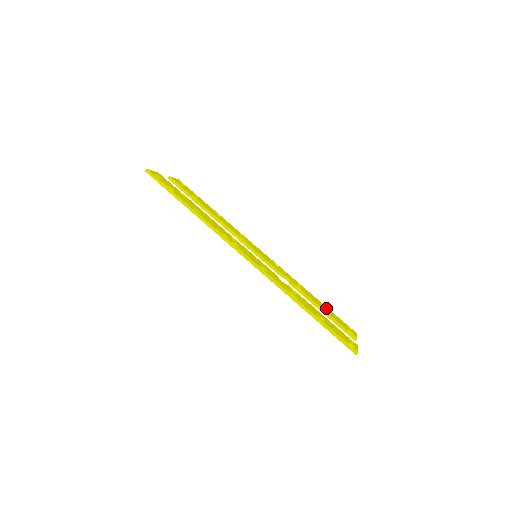
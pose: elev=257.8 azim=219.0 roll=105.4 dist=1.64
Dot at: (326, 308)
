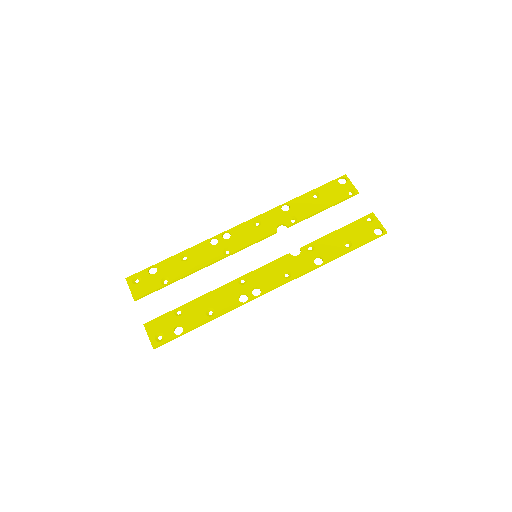
Dot at: (314, 193)
